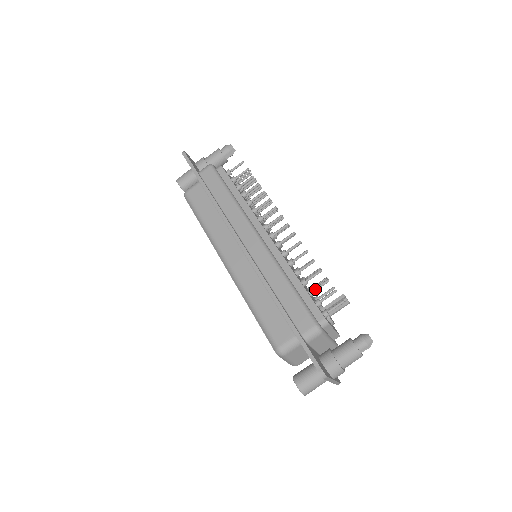
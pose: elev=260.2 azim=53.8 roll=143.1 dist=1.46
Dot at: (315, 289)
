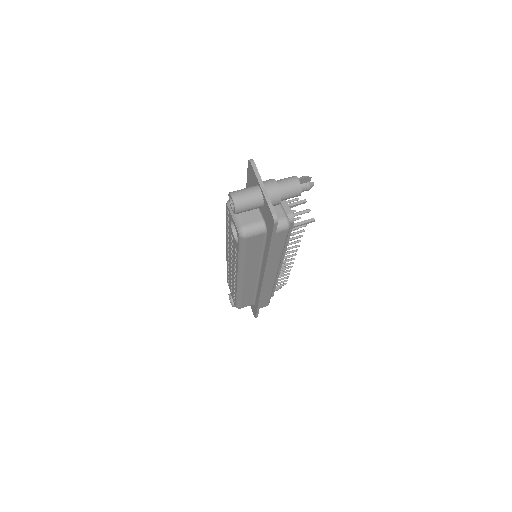
Dot at: occluded
